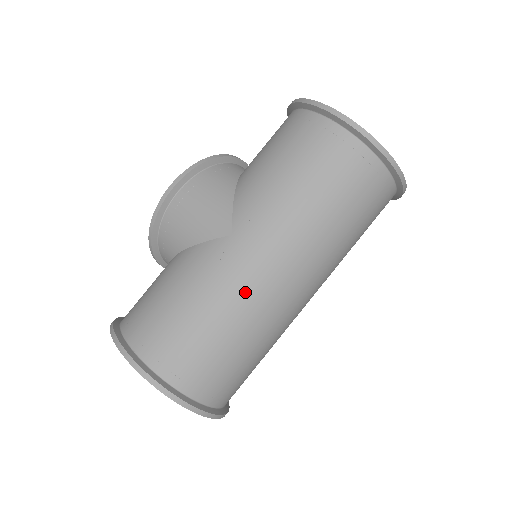
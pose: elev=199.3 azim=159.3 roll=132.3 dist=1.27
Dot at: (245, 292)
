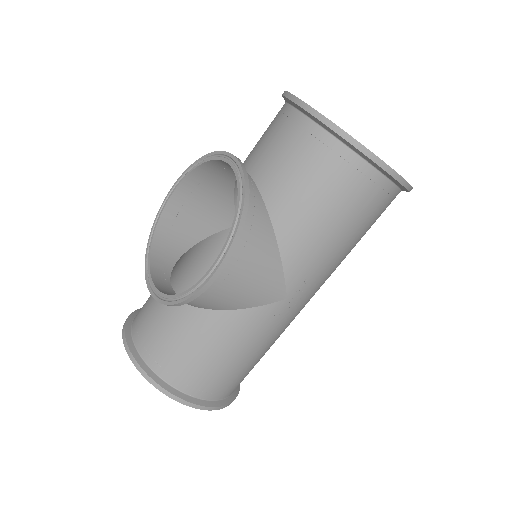
Dot at: occluded
